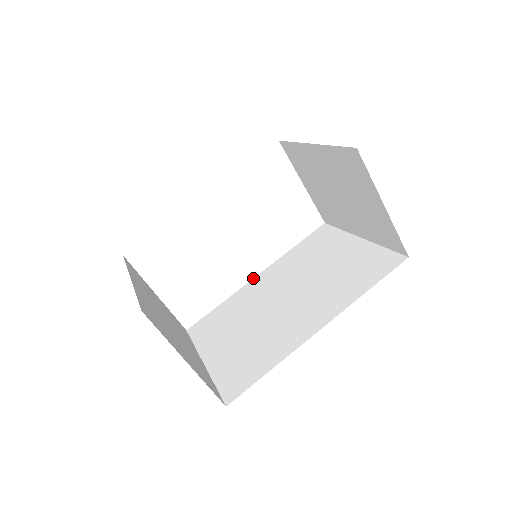
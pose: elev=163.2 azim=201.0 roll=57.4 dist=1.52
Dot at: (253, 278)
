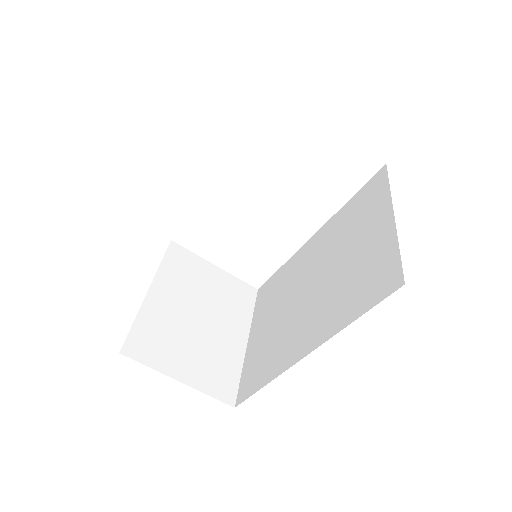
Dot at: (309, 239)
